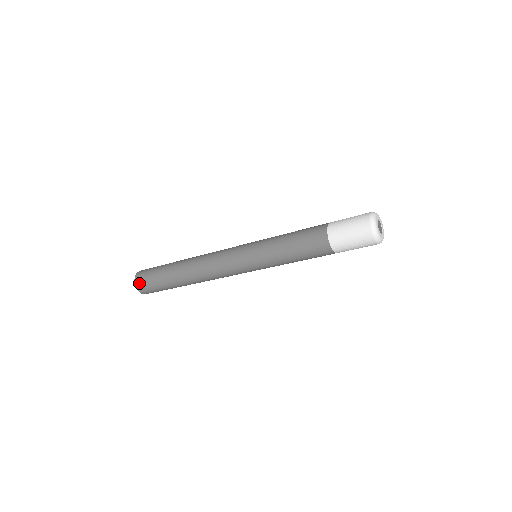
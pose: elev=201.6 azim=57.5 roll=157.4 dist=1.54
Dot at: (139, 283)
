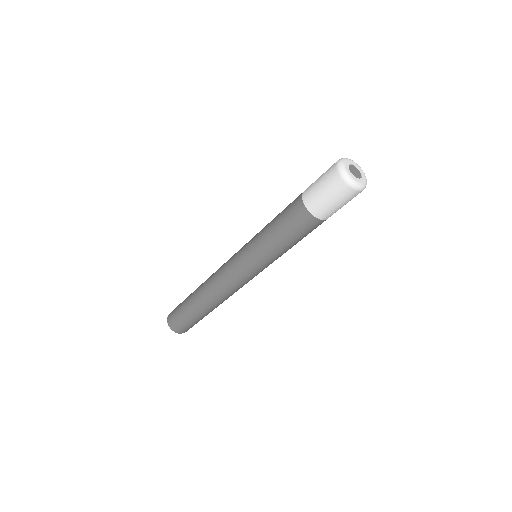
Dot at: (170, 314)
